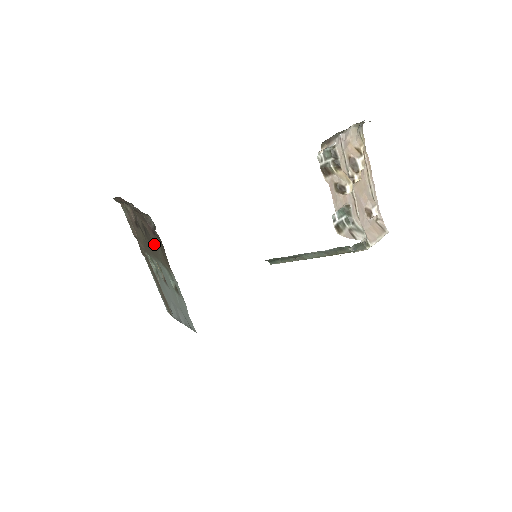
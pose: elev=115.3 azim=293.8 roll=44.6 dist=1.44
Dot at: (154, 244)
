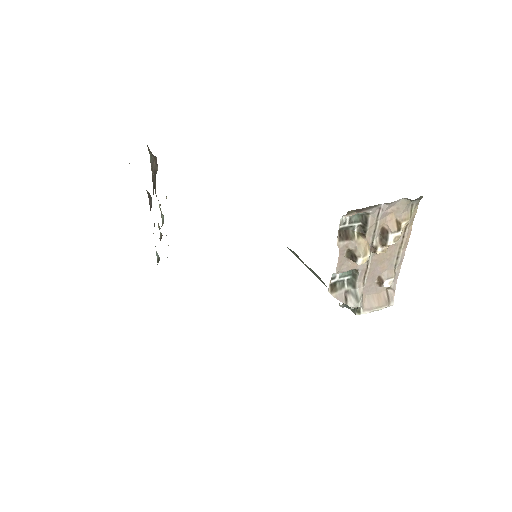
Dot at: occluded
